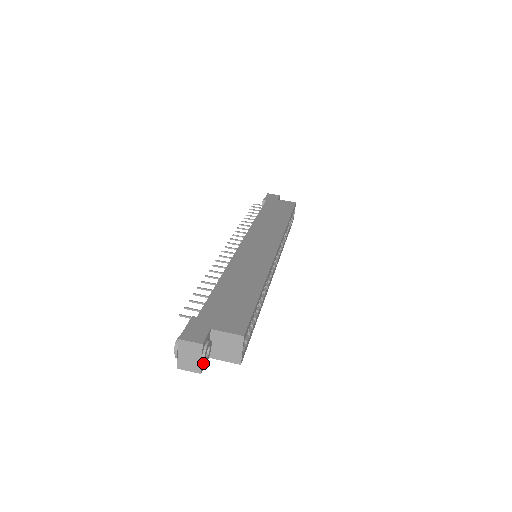
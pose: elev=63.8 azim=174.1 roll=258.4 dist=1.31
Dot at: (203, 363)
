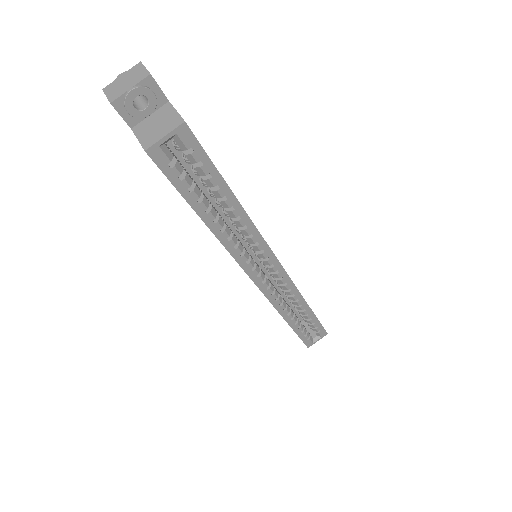
Dot at: (126, 95)
